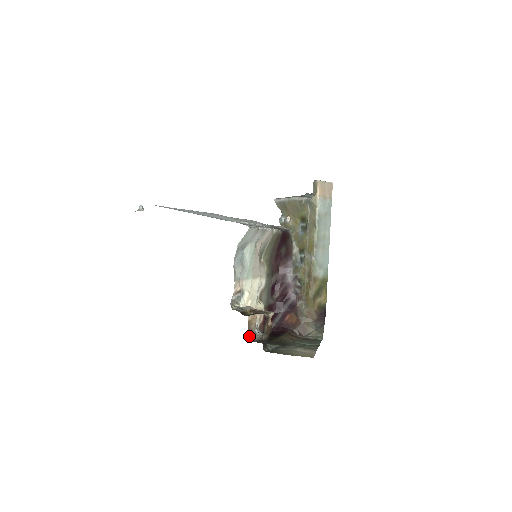
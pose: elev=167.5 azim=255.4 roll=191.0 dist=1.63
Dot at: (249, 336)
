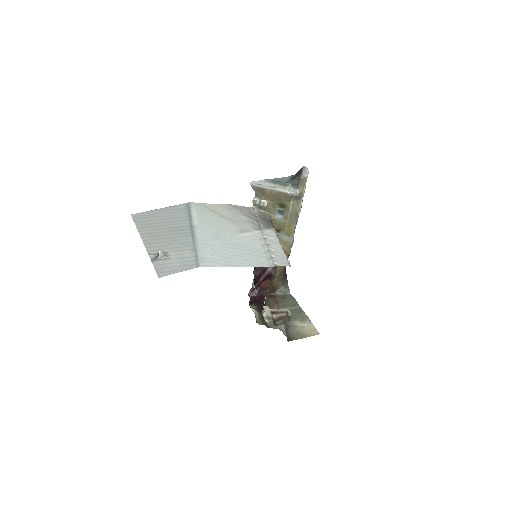
Dot at: occluded
